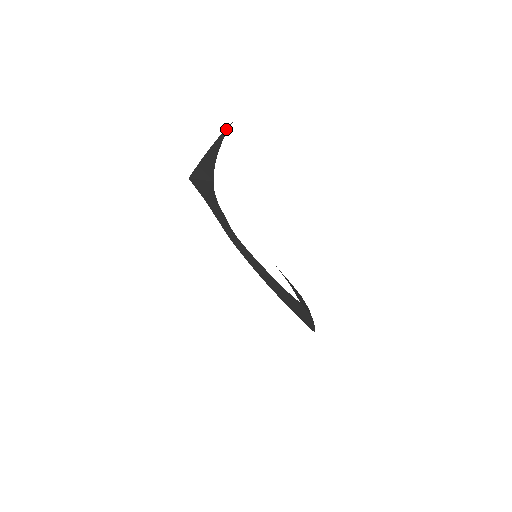
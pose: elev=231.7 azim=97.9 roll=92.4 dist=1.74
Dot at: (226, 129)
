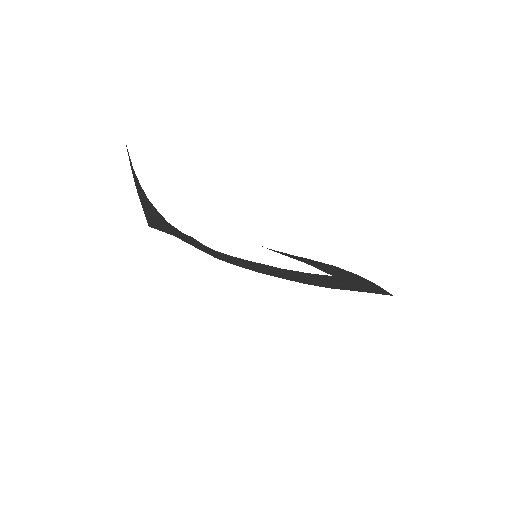
Dot at: (128, 155)
